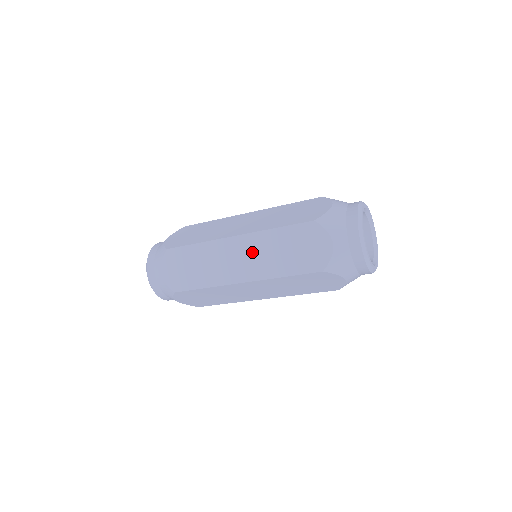
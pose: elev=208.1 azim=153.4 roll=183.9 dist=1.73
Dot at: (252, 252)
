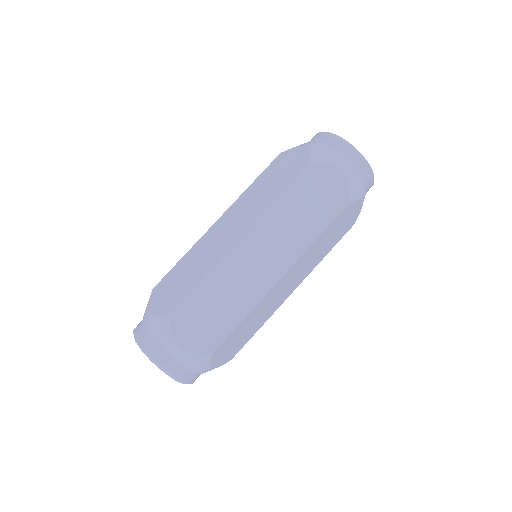
Dot at: (239, 213)
